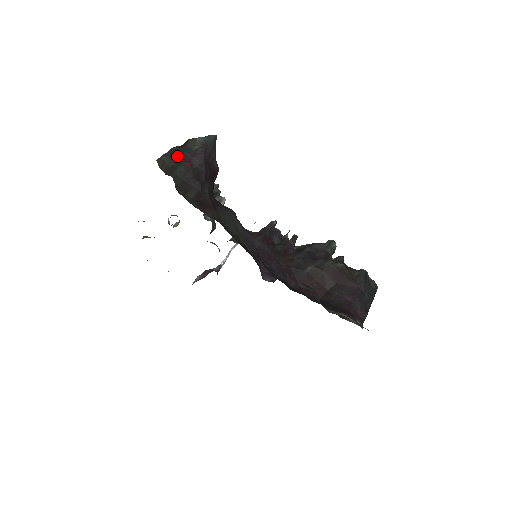
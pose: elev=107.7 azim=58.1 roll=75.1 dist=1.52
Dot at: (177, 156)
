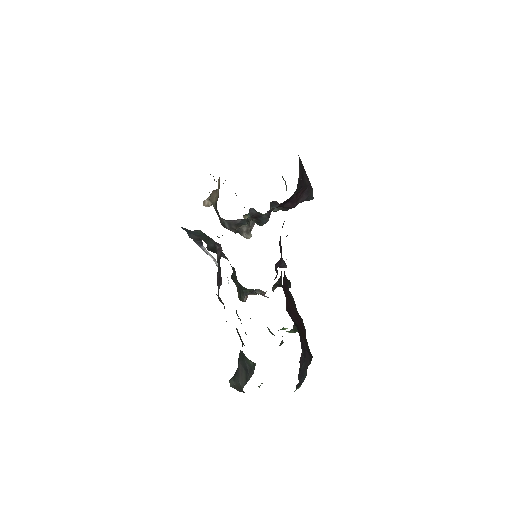
Dot at: occluded
